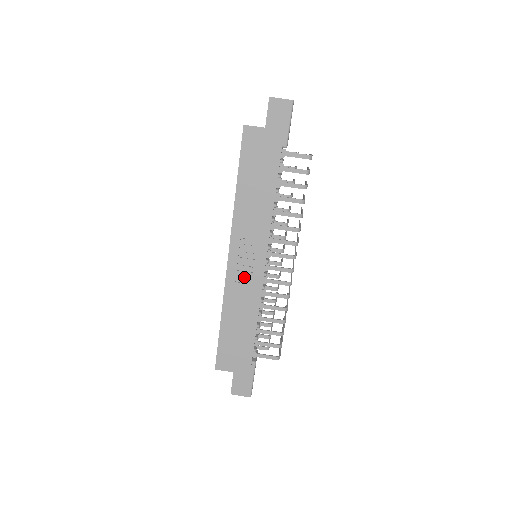
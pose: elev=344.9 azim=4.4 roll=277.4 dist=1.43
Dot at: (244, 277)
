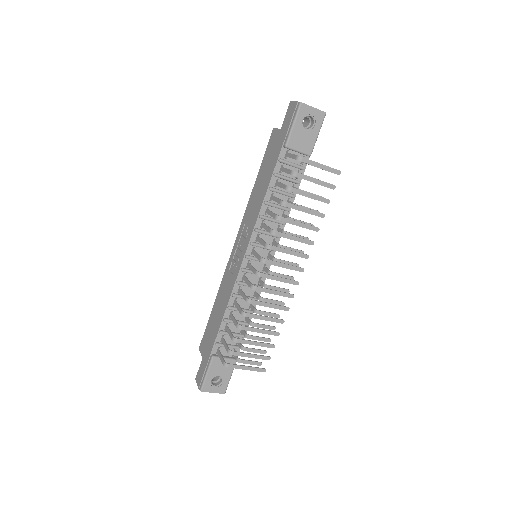
Dot at: (234, 267)
